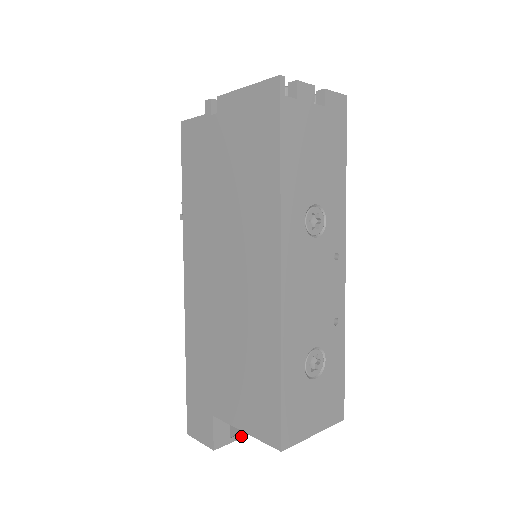
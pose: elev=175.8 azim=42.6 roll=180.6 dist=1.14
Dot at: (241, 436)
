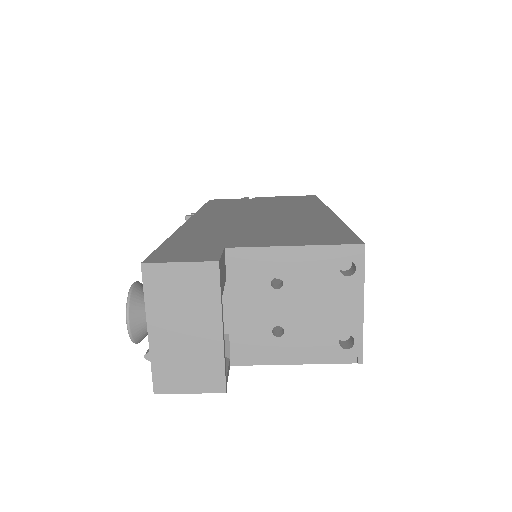
Dot at: (222, 317)
